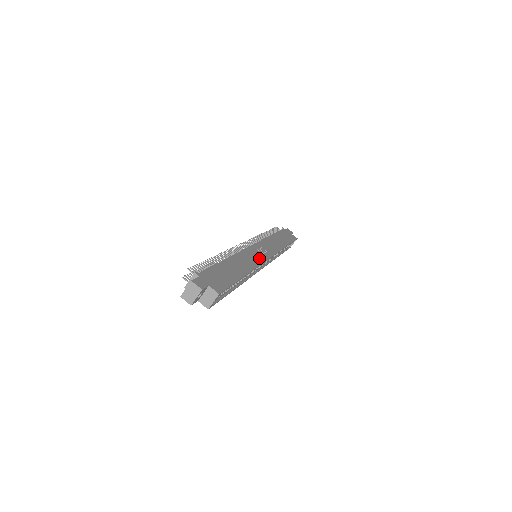
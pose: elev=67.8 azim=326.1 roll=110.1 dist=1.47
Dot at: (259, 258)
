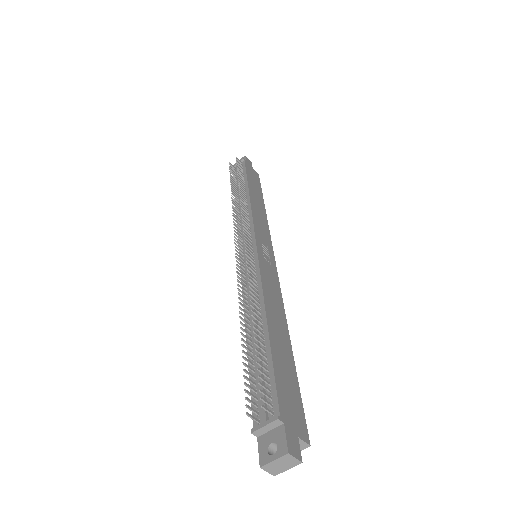
Dot at: (273, 275)
